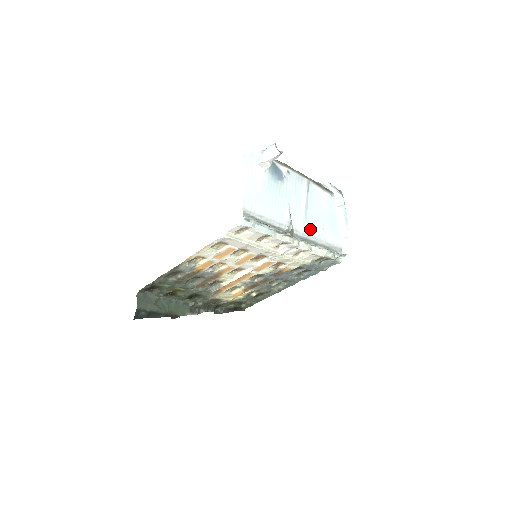
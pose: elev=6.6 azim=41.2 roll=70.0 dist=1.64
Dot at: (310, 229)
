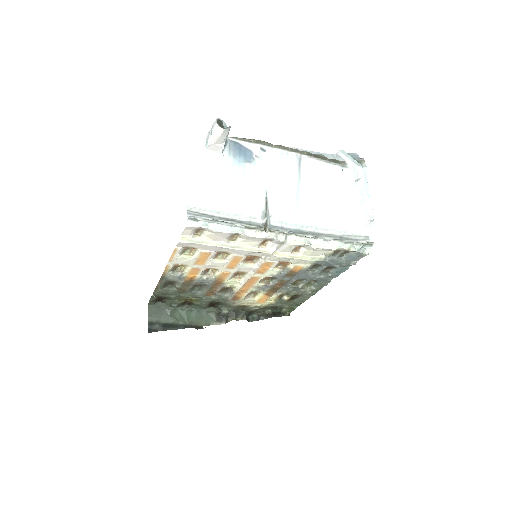
Dot at: (306, 217)
